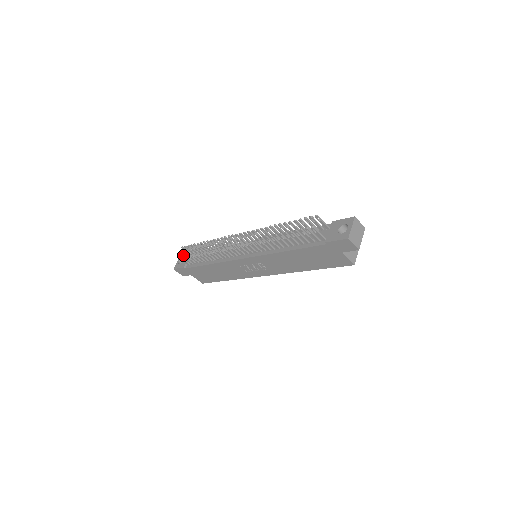
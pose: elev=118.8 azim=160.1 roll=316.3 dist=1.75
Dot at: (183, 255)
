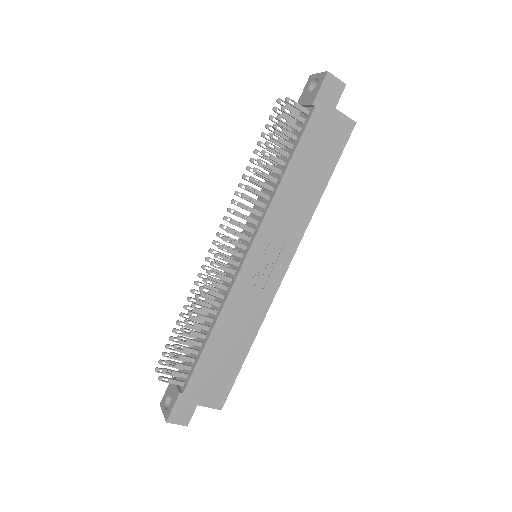
Dot at: (166, 364)
